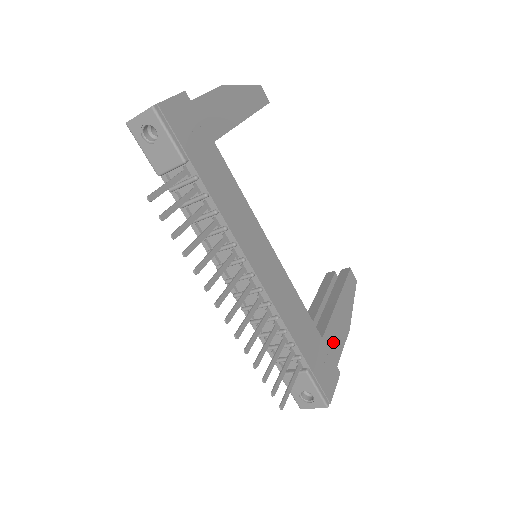
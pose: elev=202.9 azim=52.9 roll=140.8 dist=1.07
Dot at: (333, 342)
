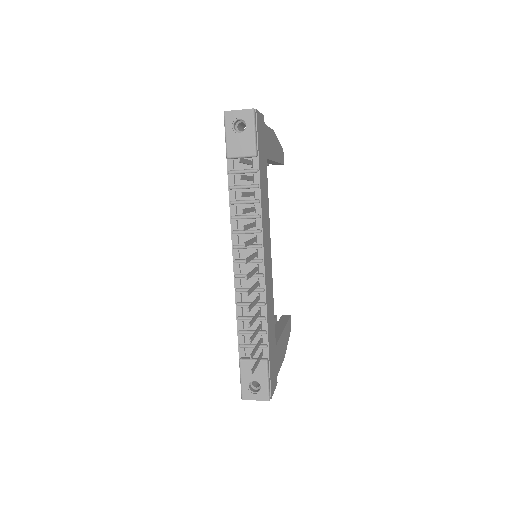
Dot at: (278, 356)
